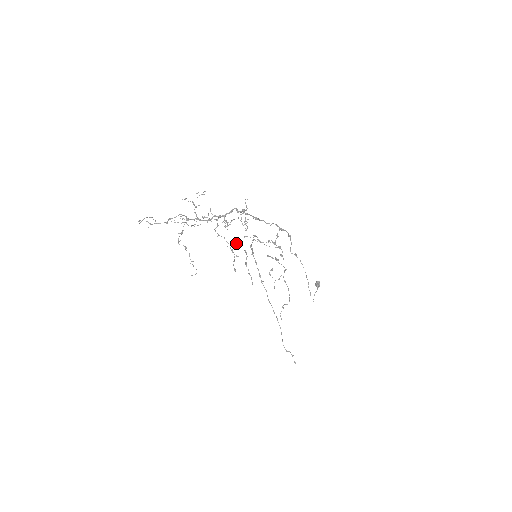
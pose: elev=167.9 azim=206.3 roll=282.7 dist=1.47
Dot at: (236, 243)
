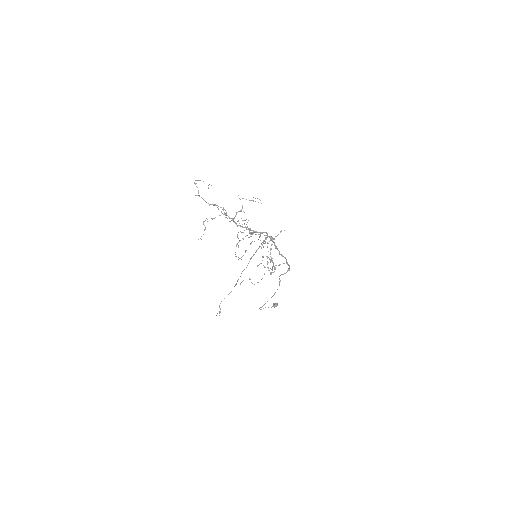
Dot at: occluded
